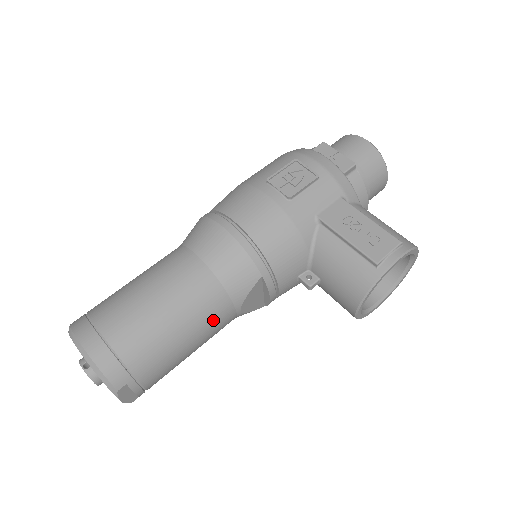
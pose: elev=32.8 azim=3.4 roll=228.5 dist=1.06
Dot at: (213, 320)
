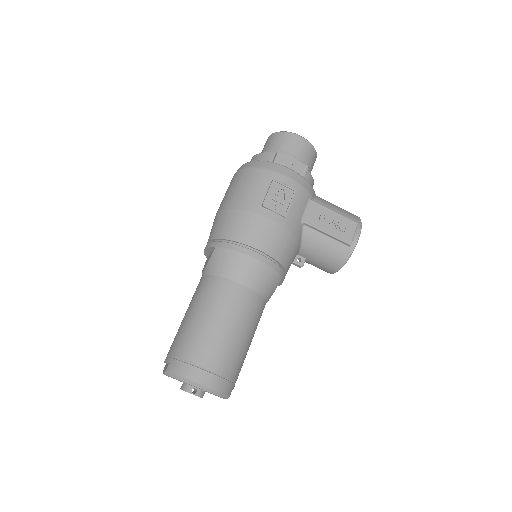
Dot at: (259, 320)
